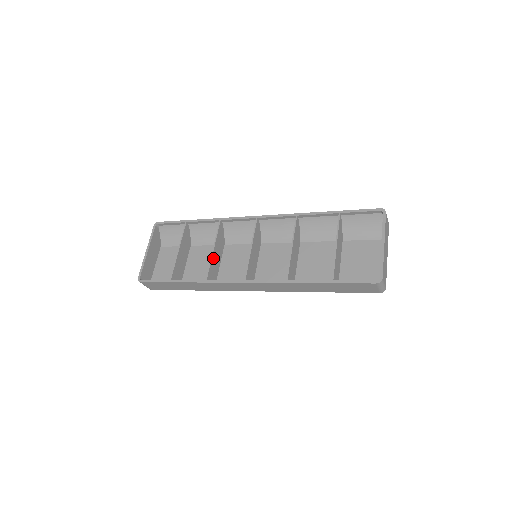
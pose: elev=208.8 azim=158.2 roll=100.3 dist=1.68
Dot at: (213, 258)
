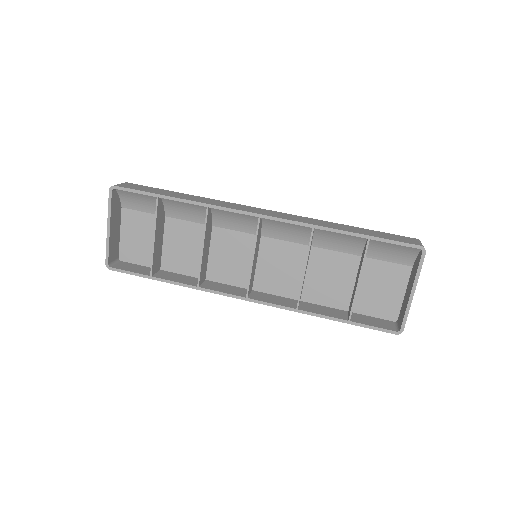
Dot at: (203, 257)
